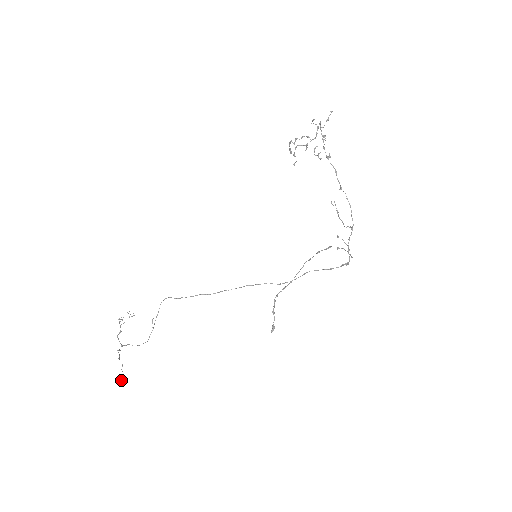
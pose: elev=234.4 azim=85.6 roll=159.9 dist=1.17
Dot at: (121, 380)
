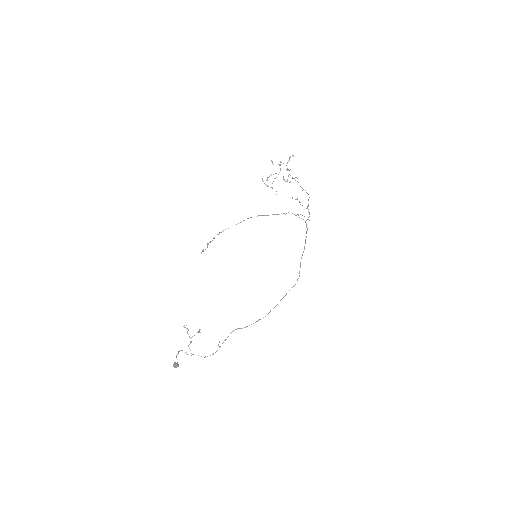
Dot at: (174, 363)
